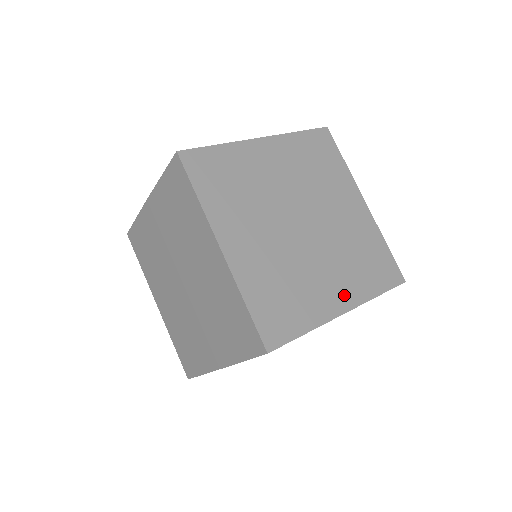
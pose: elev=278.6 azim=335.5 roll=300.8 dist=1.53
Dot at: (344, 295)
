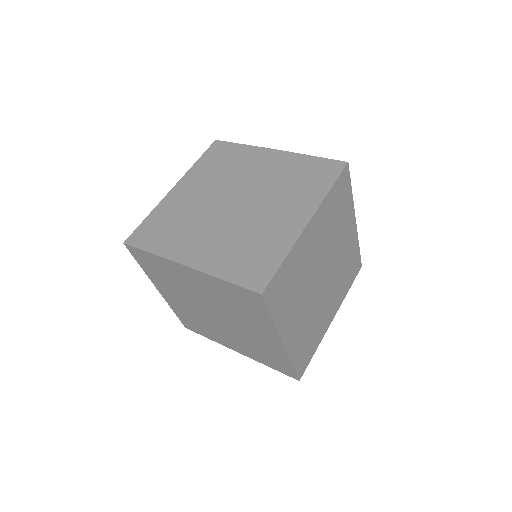
Dot at: (292, 336)
